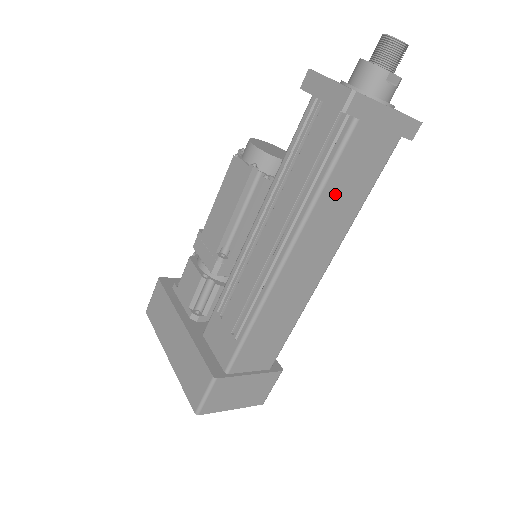
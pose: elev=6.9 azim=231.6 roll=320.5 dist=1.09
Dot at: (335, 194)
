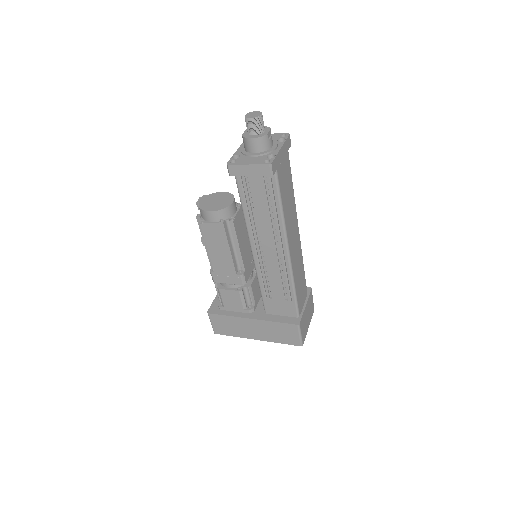
Dot at: (286, 204)
